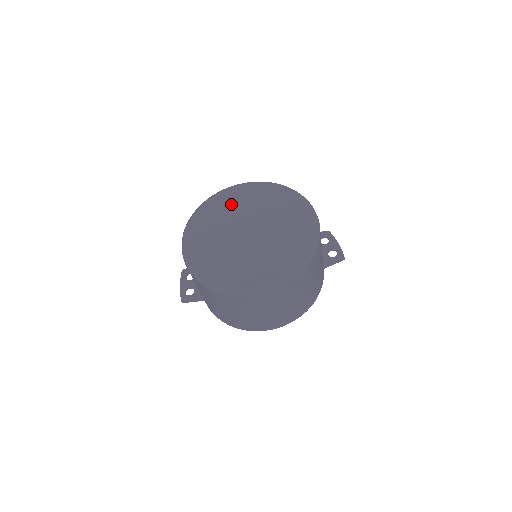
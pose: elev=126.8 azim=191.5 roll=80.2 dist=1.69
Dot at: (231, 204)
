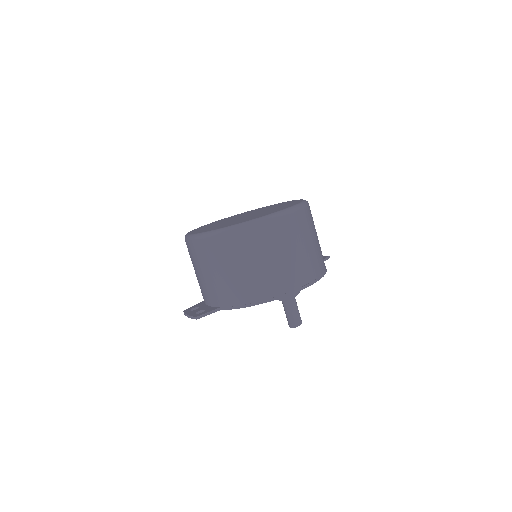
Dot at: occluded
